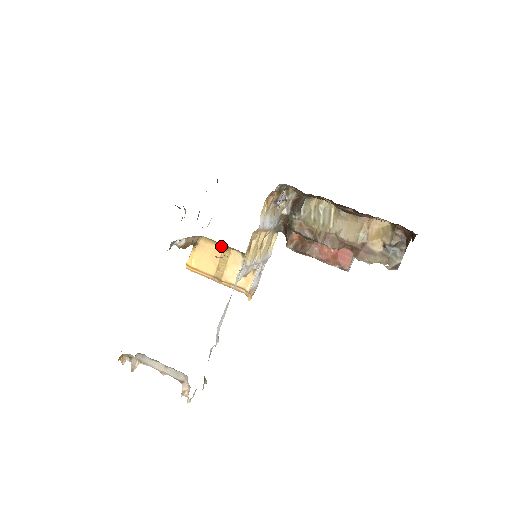
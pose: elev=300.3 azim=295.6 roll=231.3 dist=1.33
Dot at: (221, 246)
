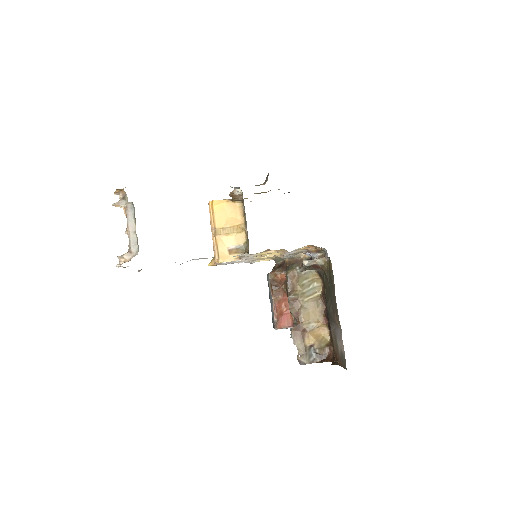
Dot at: (243, 222)
